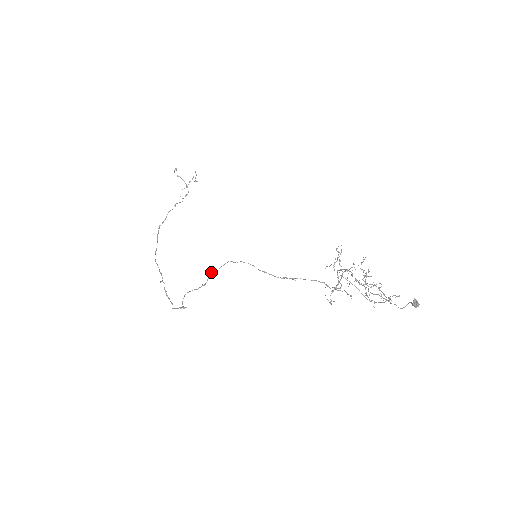
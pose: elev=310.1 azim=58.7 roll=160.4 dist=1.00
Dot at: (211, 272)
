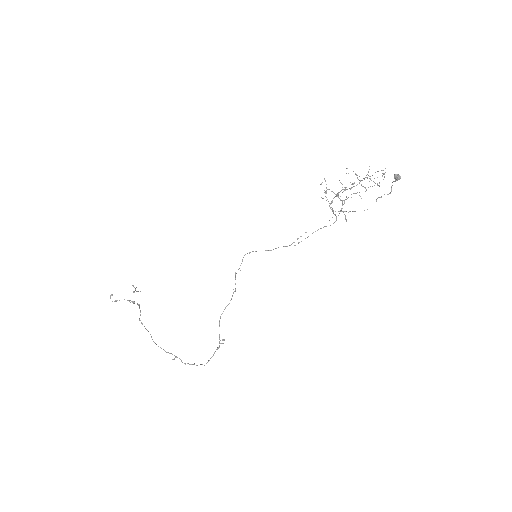
Dot at: (235, 273)
